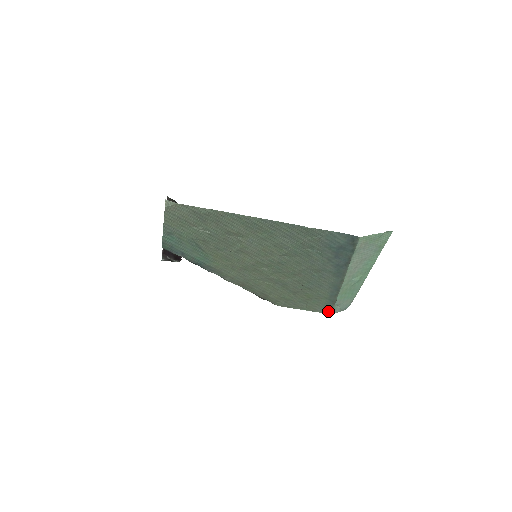
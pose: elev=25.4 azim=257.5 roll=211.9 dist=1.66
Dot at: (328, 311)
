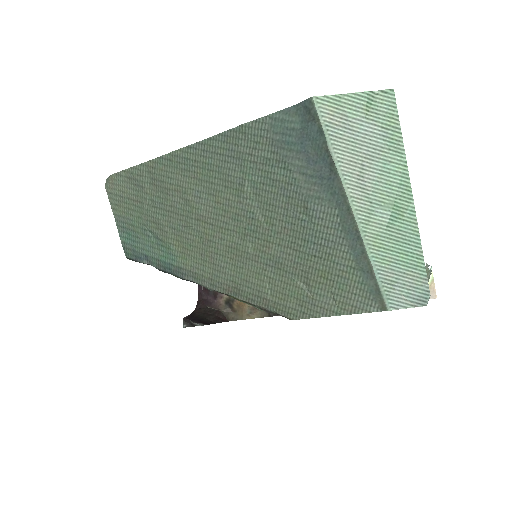
Dot at: (378, 303)
